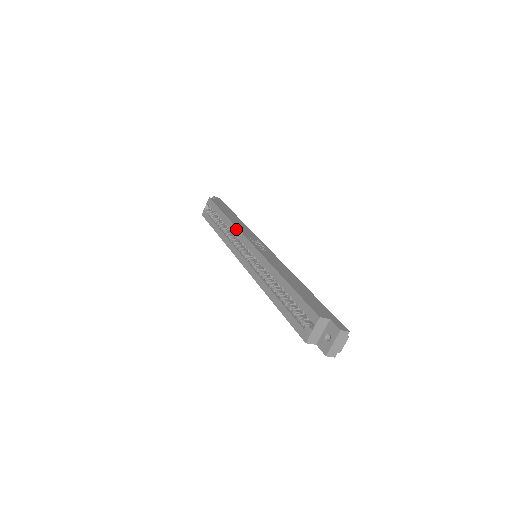
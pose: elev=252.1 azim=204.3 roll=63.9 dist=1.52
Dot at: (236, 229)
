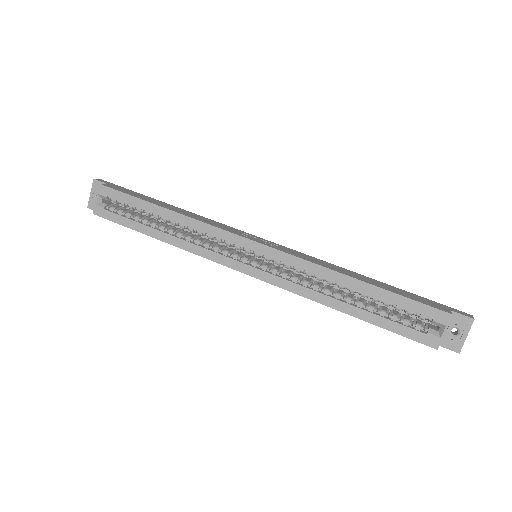
Dot at: (206, 226)
